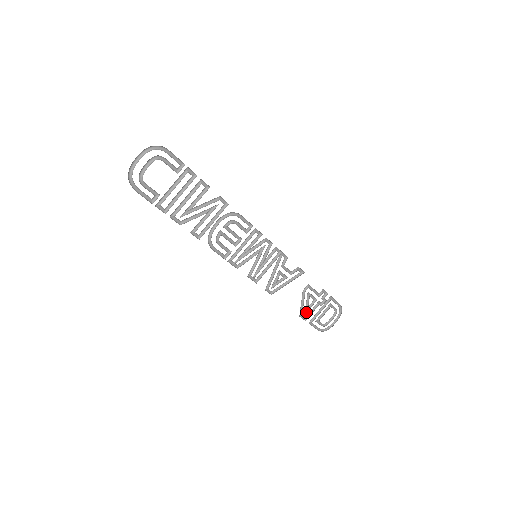
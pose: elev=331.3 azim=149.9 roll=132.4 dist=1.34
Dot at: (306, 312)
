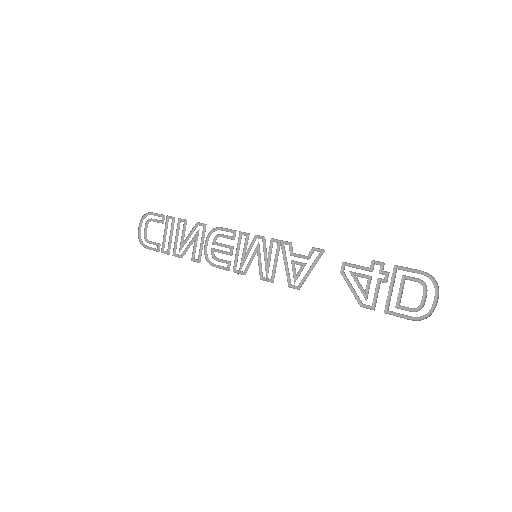
Dot at: (367, 298)
